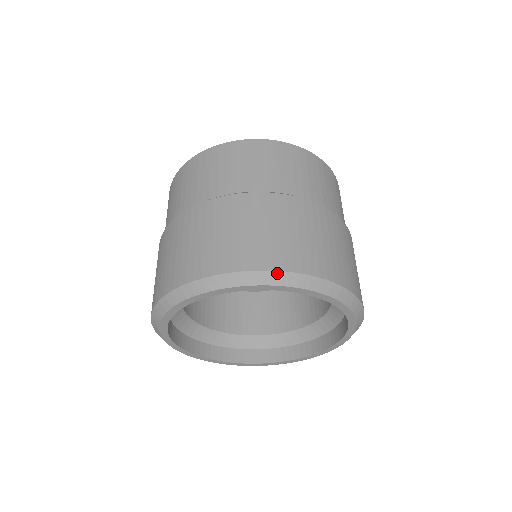
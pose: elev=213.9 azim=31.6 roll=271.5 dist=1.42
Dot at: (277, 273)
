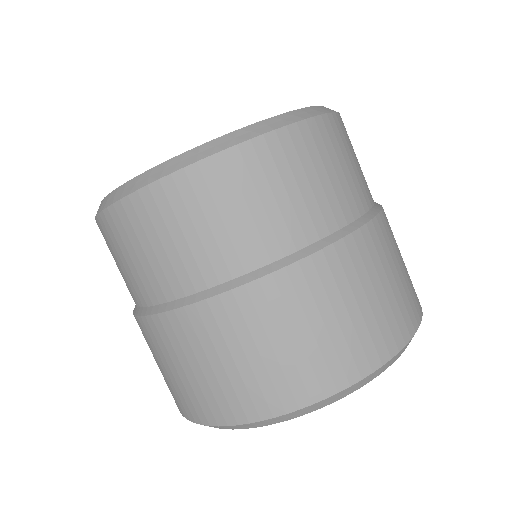
Dot at: (344, 391)
